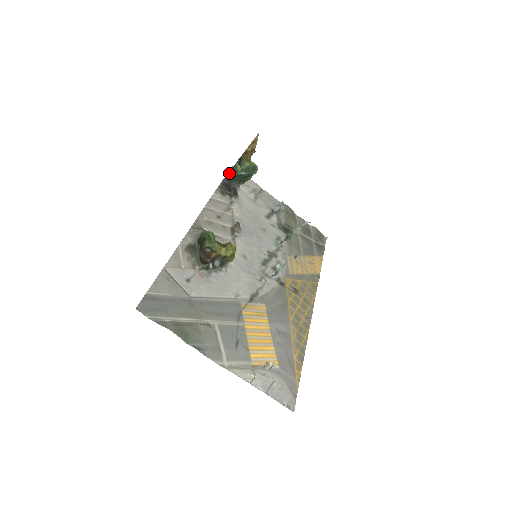
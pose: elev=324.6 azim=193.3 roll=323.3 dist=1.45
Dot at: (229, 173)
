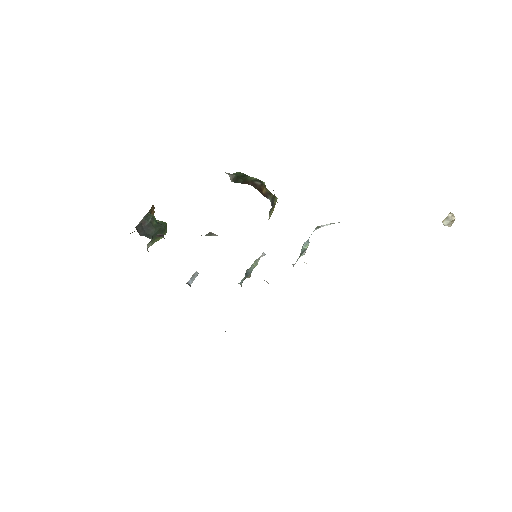
Dot at: (141, 223)
